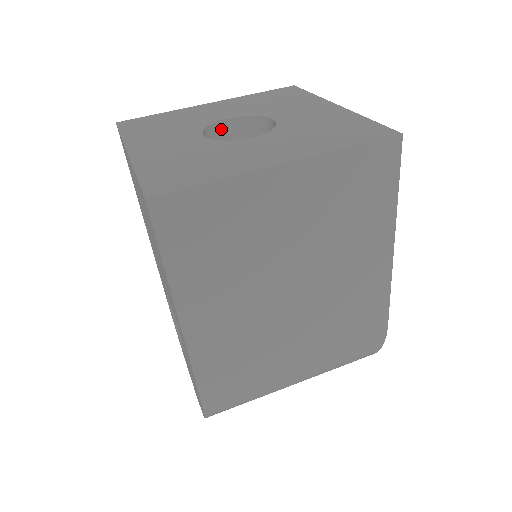
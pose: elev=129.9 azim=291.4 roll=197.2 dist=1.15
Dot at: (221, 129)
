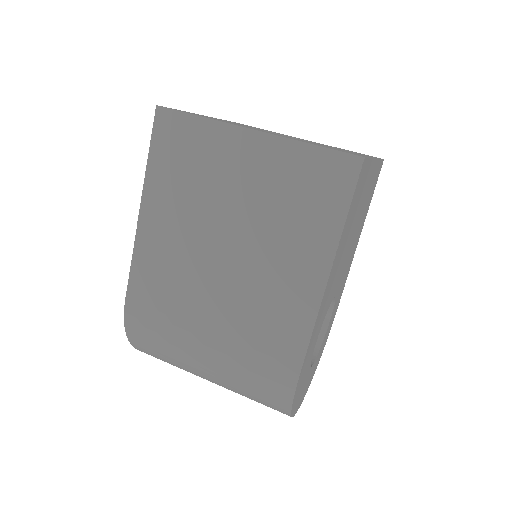
Dot at: occluded
